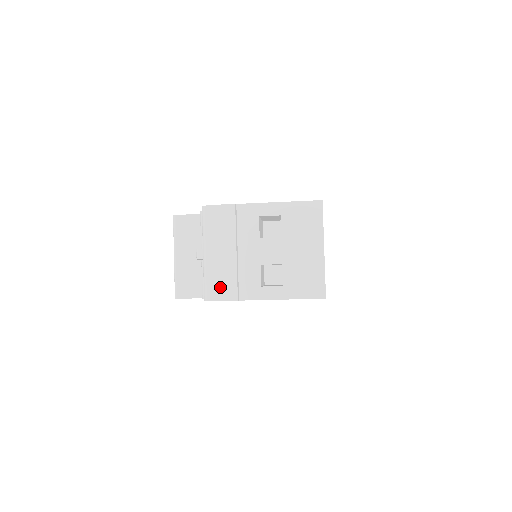
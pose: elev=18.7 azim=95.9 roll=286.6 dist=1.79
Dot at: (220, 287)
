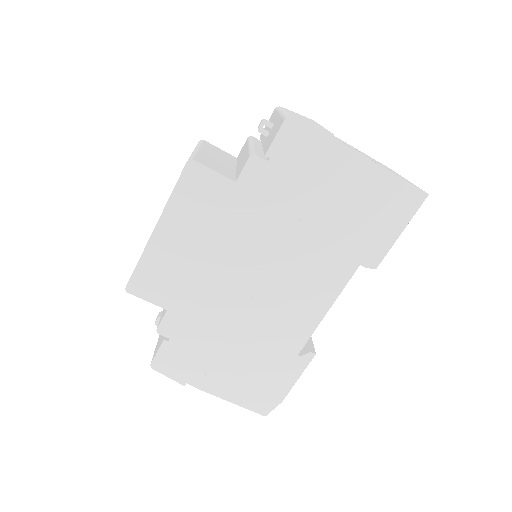
Dot at: (308, 122)
